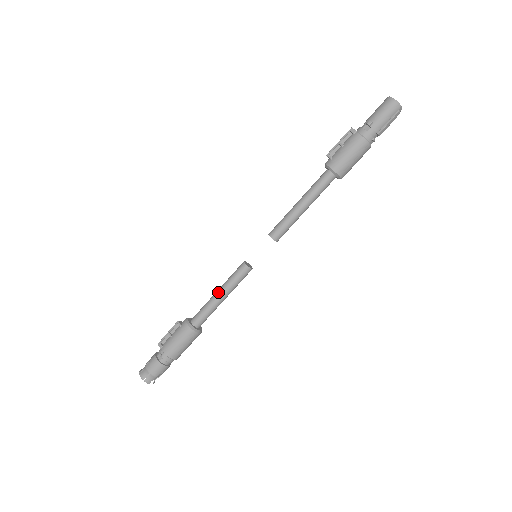
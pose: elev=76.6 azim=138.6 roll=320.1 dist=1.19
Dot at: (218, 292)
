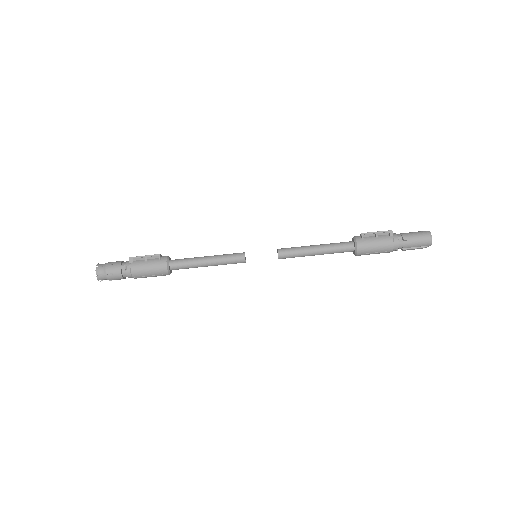
Dot at: (208, 259)
